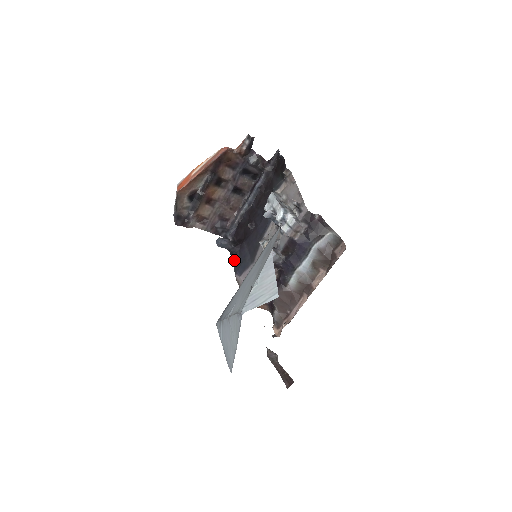
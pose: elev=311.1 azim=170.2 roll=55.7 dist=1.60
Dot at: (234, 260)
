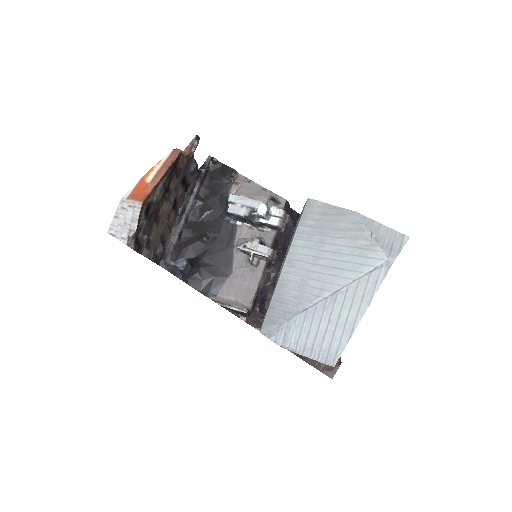
Dot at: (195, 283)
